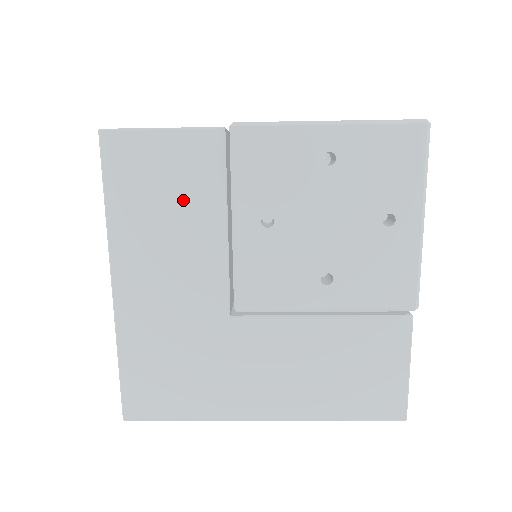
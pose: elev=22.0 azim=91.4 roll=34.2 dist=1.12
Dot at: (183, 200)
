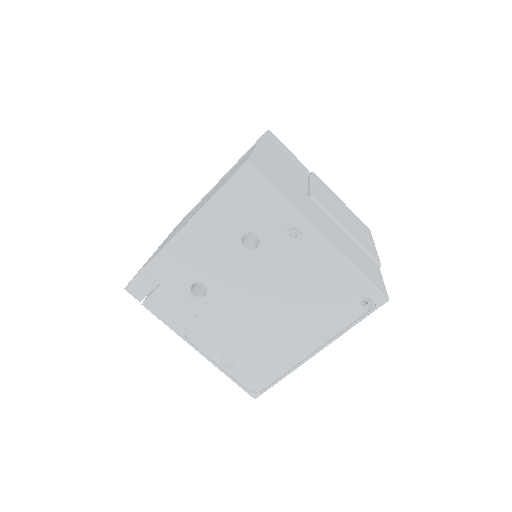
Dot at: (294, 163)
